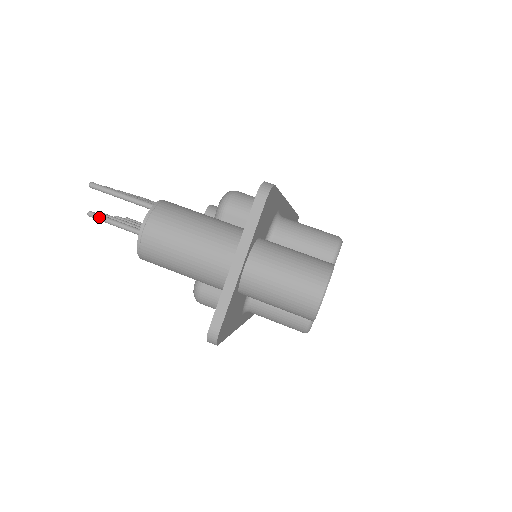
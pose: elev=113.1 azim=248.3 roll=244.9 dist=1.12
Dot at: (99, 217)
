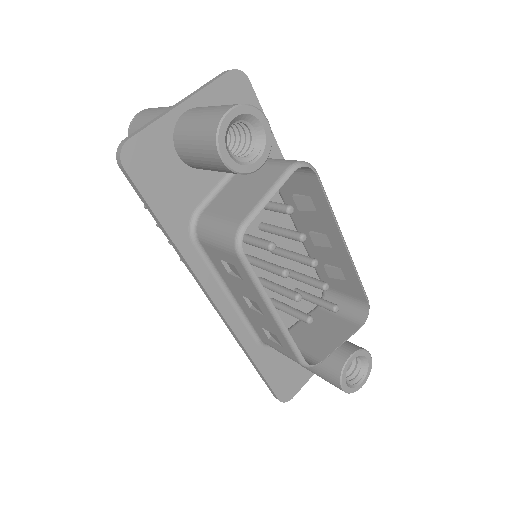
Dot at: occluded
